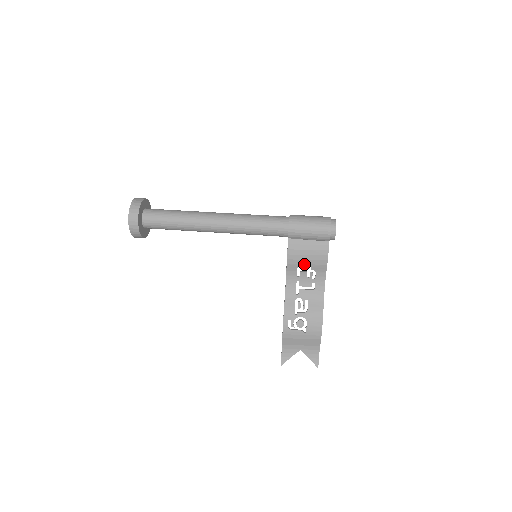
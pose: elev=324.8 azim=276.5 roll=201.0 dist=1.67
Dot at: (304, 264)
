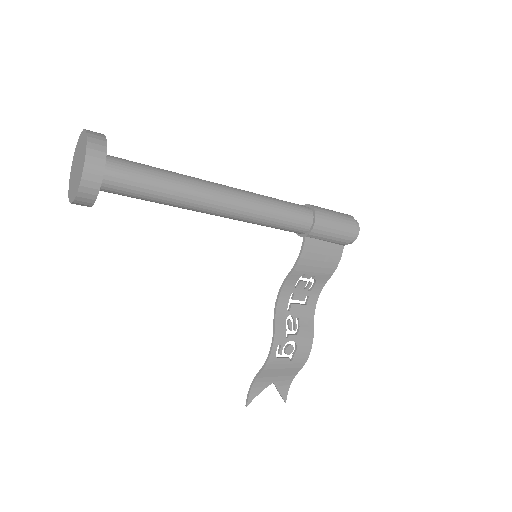
Dot at: (311, 272)
